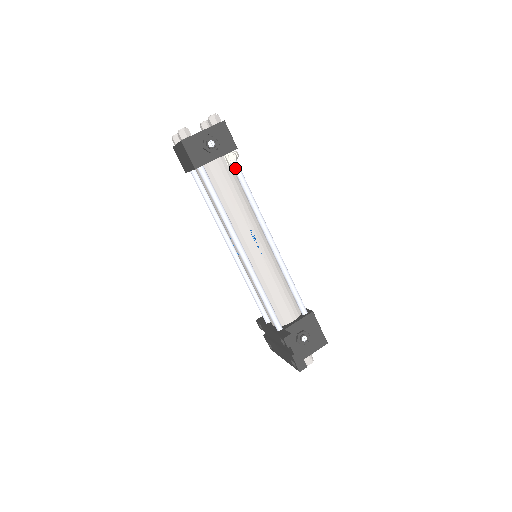
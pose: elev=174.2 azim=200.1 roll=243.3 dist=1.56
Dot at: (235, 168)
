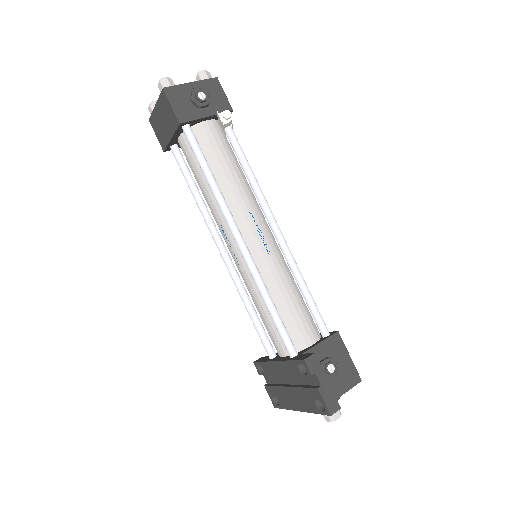
Dot at: (230, 135)
